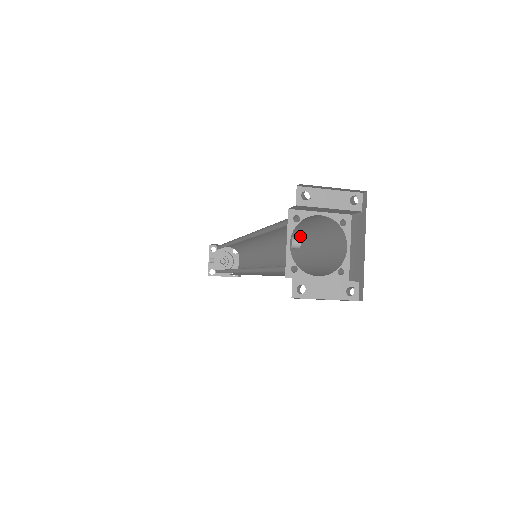
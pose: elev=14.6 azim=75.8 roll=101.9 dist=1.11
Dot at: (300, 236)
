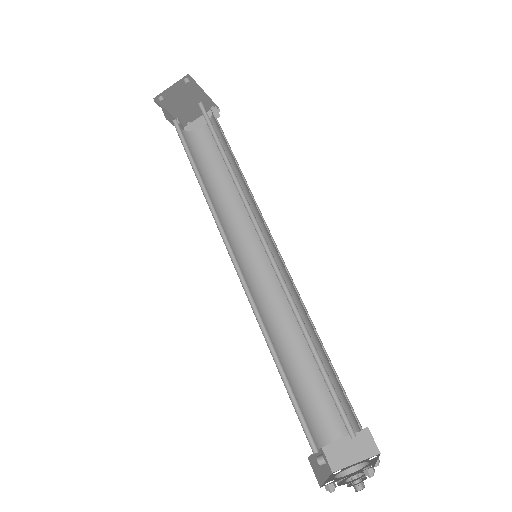
Dot at: (238, 175)
